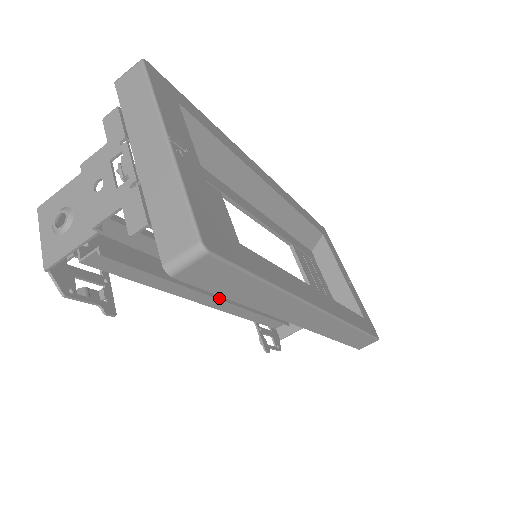
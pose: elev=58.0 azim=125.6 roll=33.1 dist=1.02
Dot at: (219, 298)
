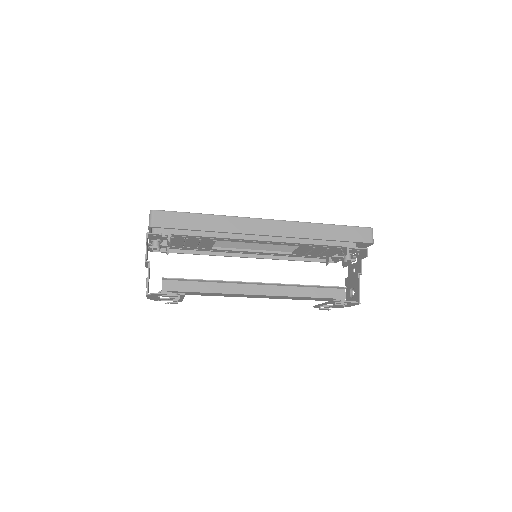
Dot at: (255, 282)
